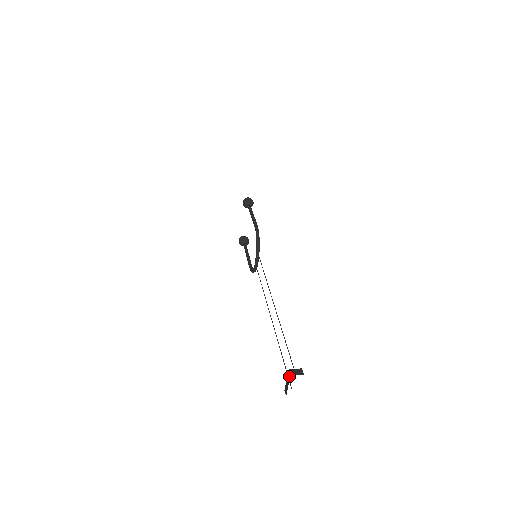
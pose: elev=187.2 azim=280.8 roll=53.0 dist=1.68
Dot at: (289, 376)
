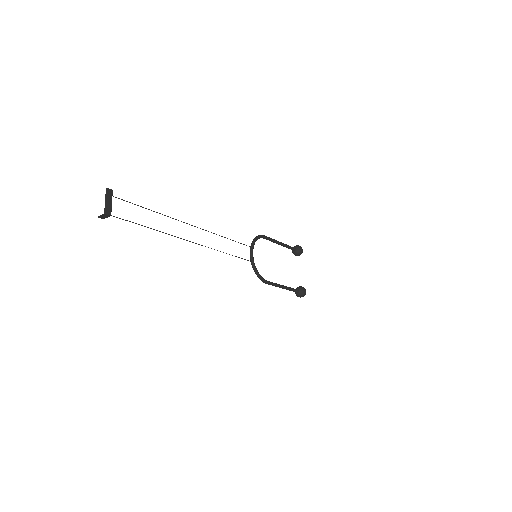
Dot at: occluded
